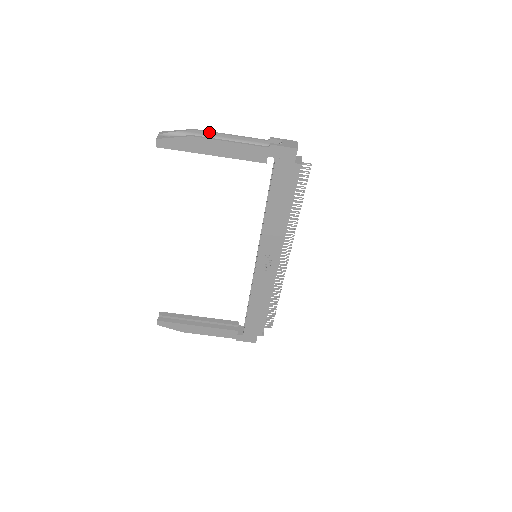
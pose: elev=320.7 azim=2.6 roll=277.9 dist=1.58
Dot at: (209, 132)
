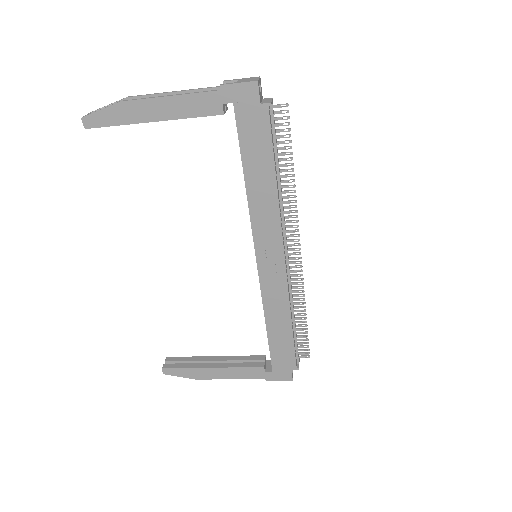
Dot at: (146, 95)
